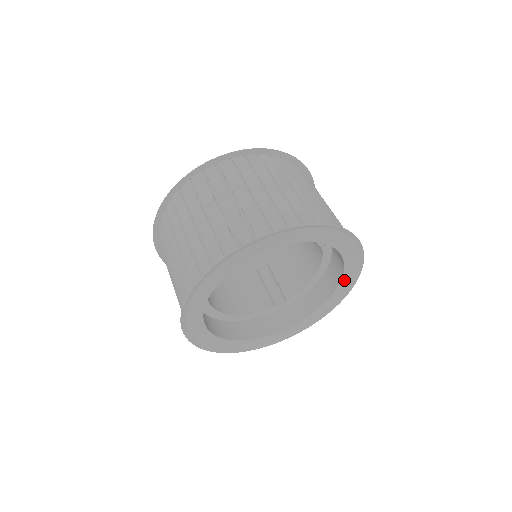
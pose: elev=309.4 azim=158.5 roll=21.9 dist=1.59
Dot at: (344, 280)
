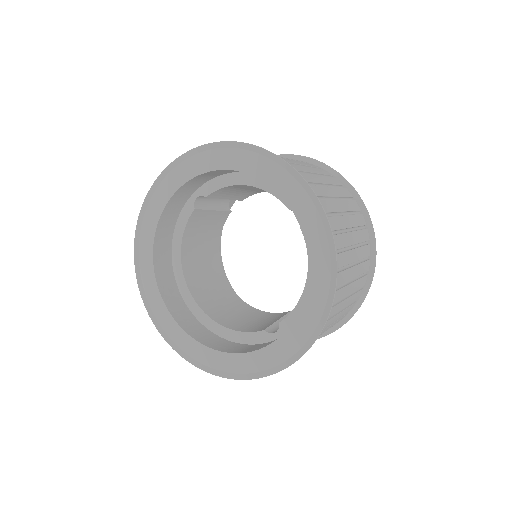
Dot at: (315, 264)
